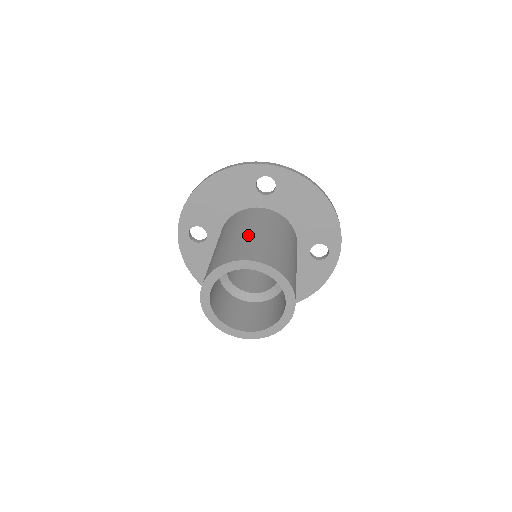
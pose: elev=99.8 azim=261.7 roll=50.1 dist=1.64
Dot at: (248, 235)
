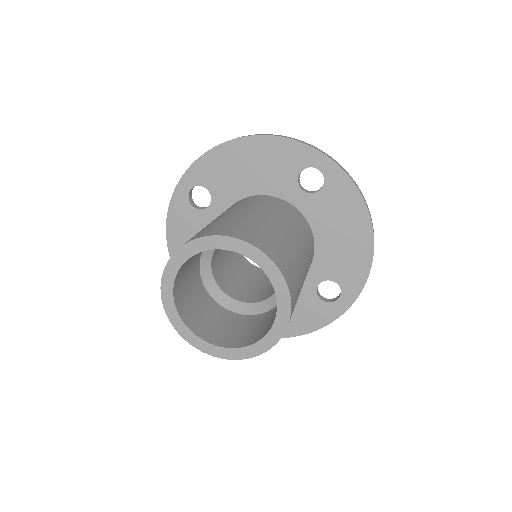
Dot at: (266, 221)
